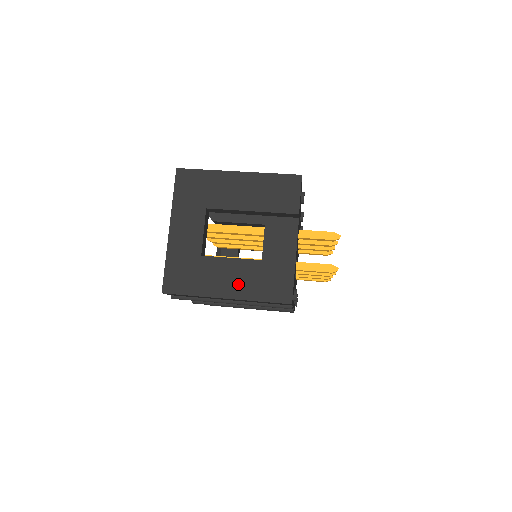
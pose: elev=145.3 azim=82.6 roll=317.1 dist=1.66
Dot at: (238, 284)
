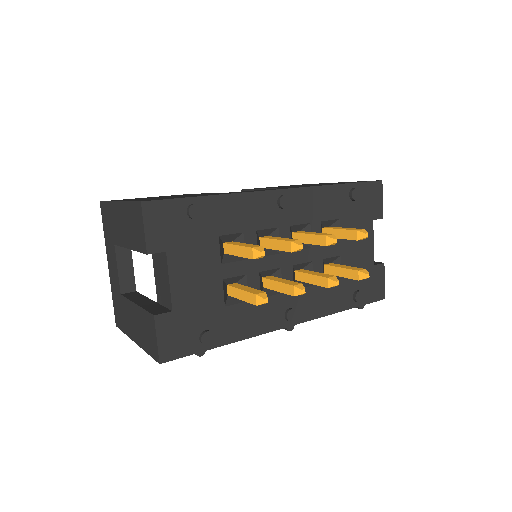
Dot at: (136, 330)
